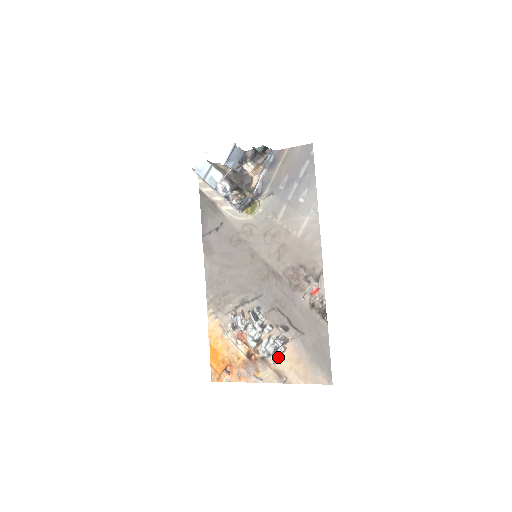
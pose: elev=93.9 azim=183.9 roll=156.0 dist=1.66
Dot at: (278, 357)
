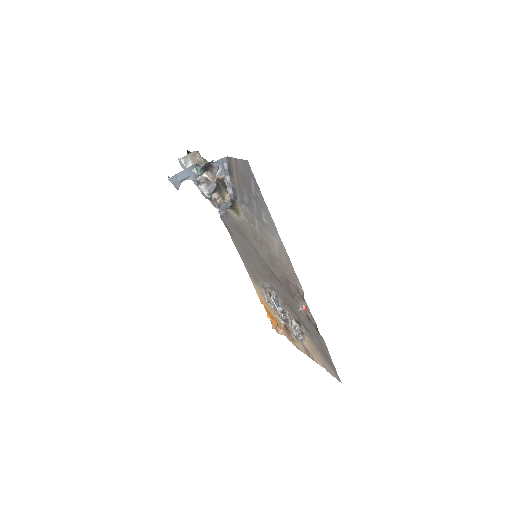
Dot at: (302, 340)
